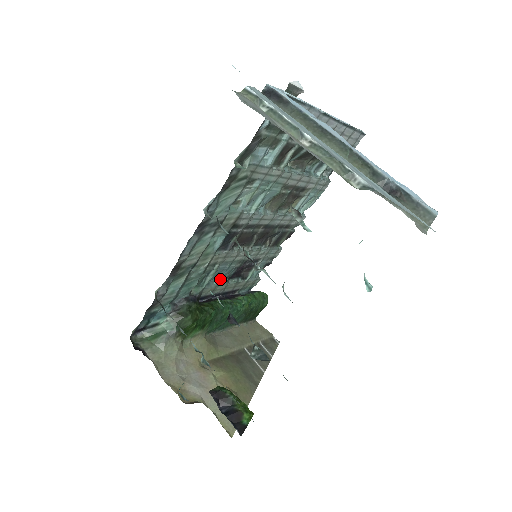
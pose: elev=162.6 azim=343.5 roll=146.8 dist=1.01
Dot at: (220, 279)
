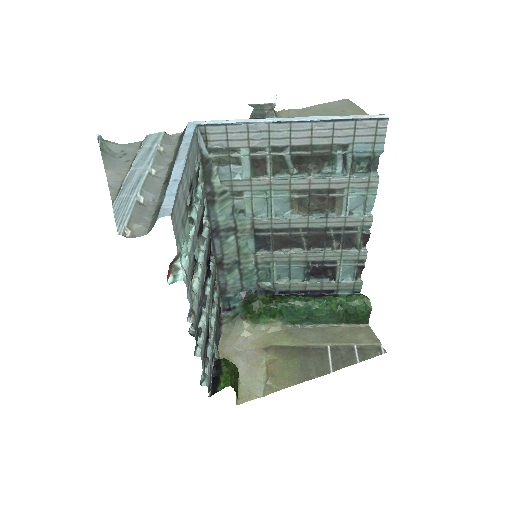
Dot at: (297, 277)
